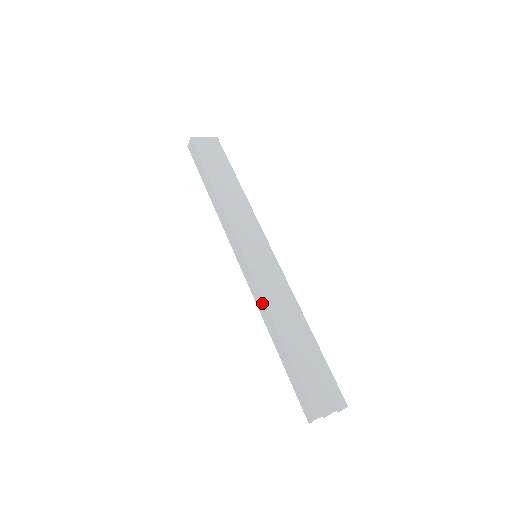
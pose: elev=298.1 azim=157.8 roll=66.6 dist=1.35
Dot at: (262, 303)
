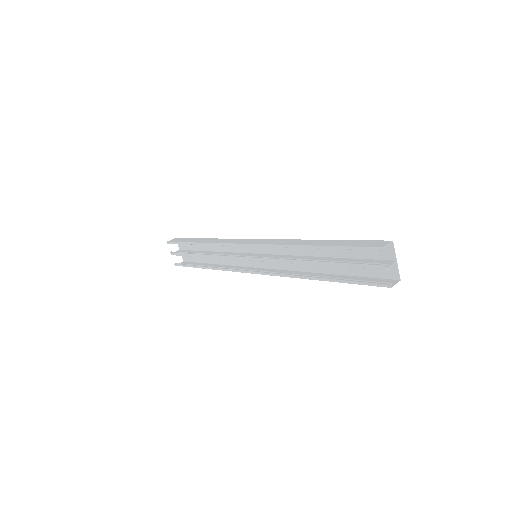
Dot at: (288, 240)
